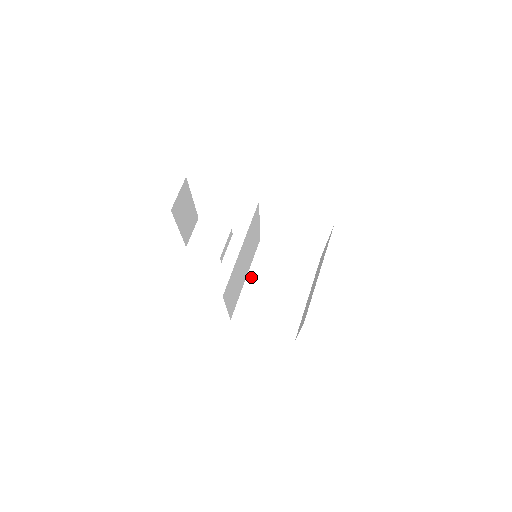
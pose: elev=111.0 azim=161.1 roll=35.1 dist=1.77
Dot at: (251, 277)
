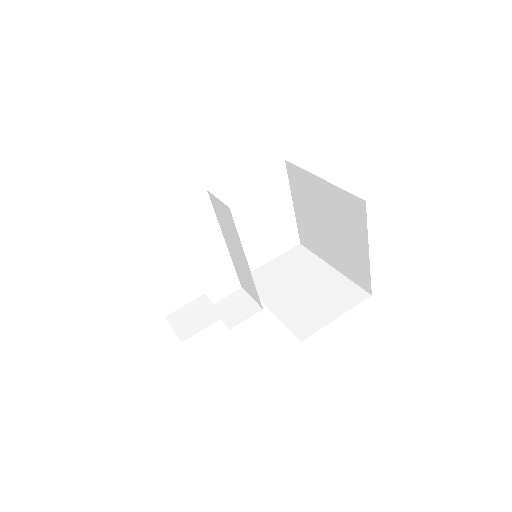
Dot at: (270, 303)
